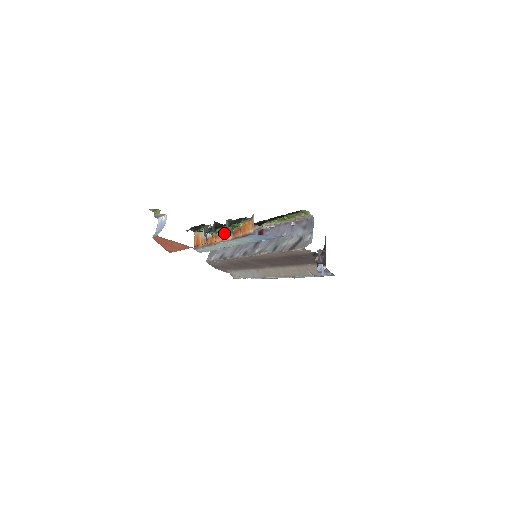
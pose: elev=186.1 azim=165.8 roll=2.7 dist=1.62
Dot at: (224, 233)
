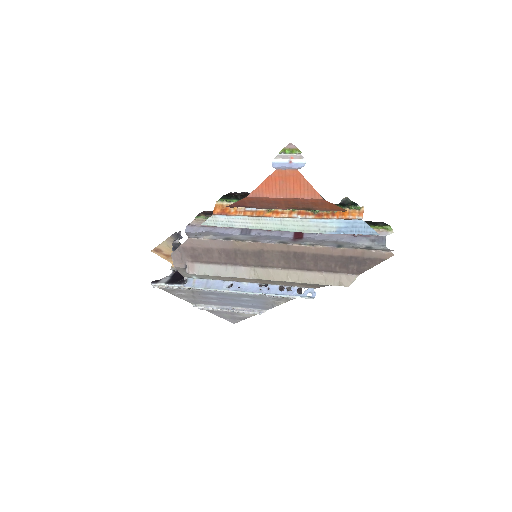
Dot at: (295, 212)
